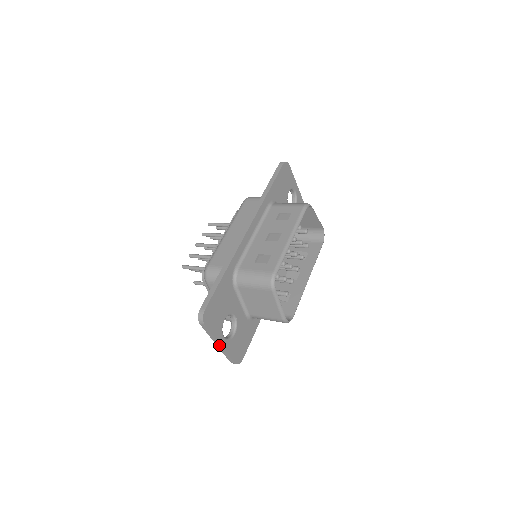
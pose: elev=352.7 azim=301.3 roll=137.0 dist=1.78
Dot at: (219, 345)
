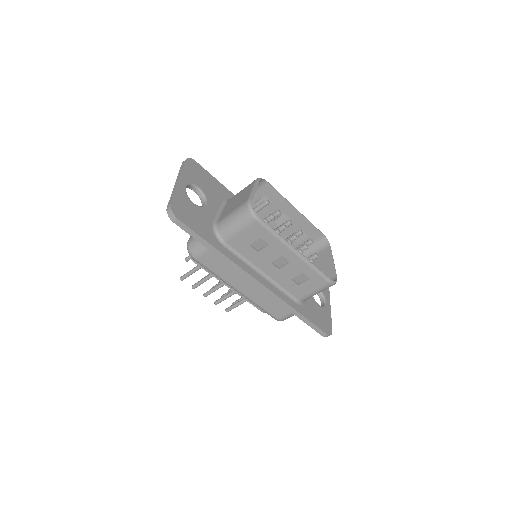
Dot at: (177, 182)
